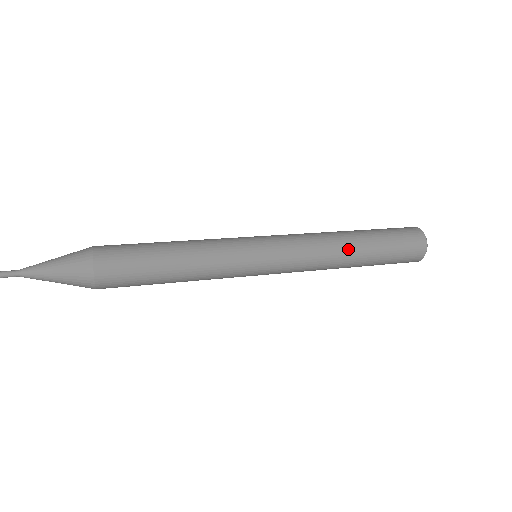
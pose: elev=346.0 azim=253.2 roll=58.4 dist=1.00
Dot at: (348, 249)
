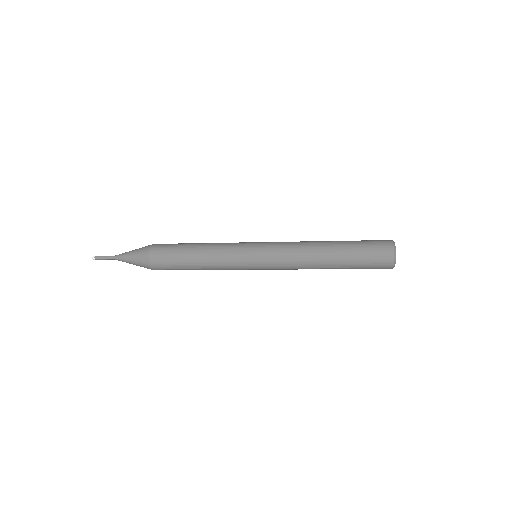
Dot at: (321, 260)
